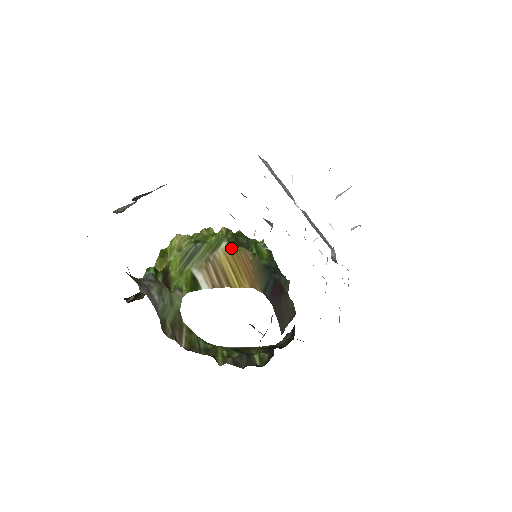
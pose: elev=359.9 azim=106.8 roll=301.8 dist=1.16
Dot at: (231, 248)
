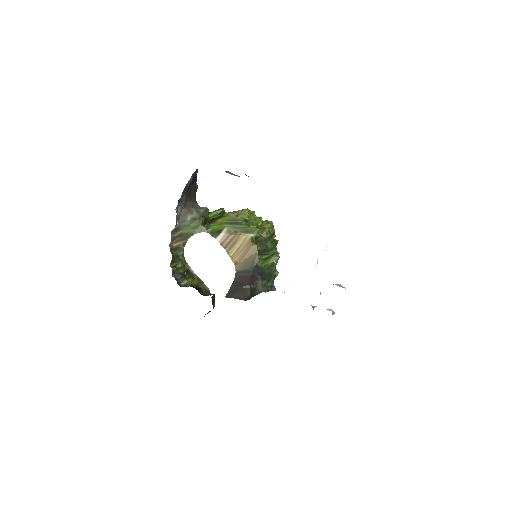
Dot at: (252, 240)
